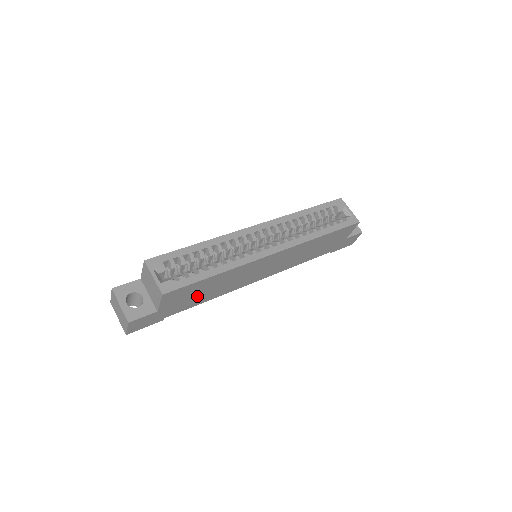
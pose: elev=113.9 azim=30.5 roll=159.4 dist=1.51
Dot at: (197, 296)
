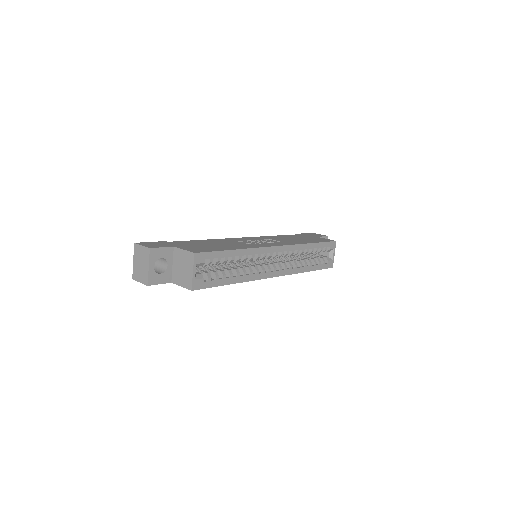
Dot at: occluded
